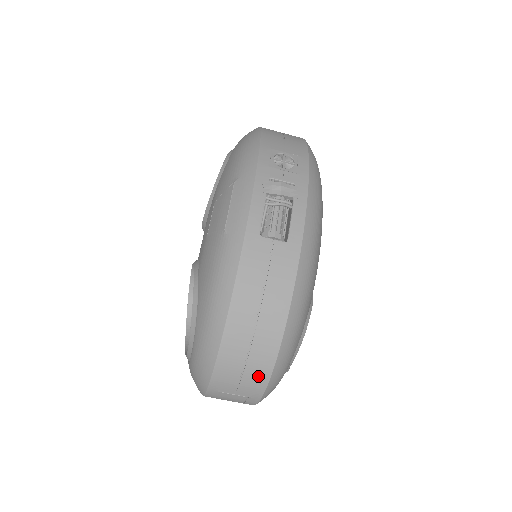
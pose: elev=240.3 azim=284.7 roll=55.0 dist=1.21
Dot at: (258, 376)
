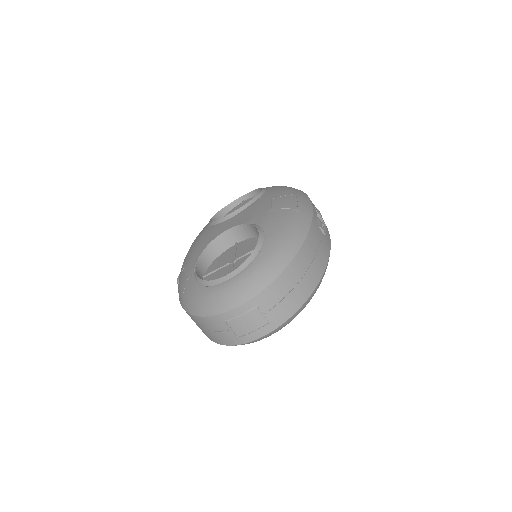
Dot at: (292, 305)
